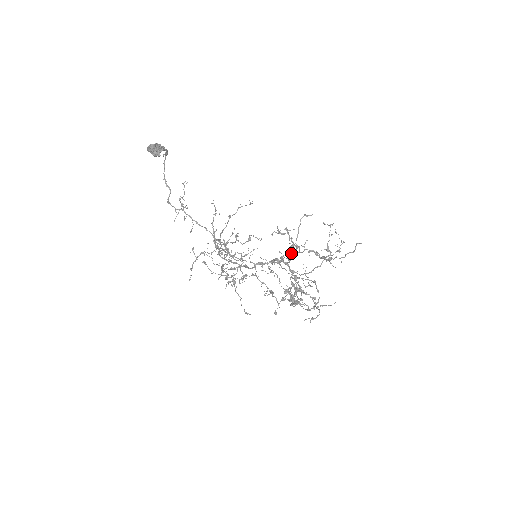
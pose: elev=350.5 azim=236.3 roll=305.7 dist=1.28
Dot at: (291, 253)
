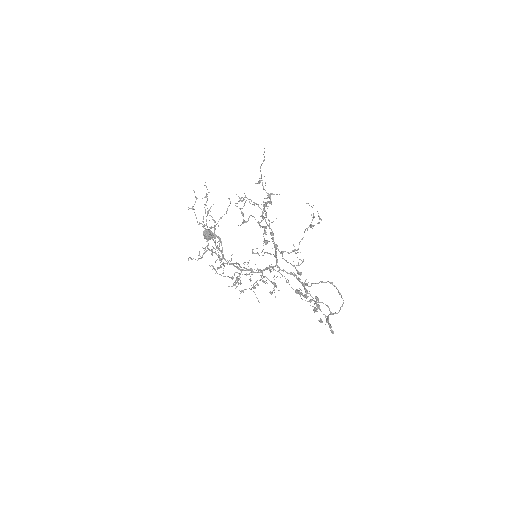
Dot at: (244, 203)
